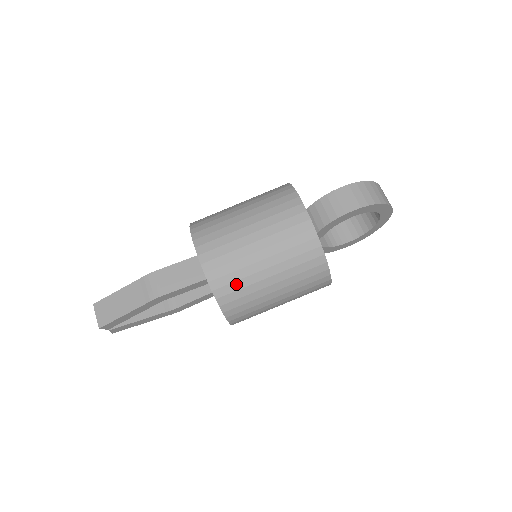
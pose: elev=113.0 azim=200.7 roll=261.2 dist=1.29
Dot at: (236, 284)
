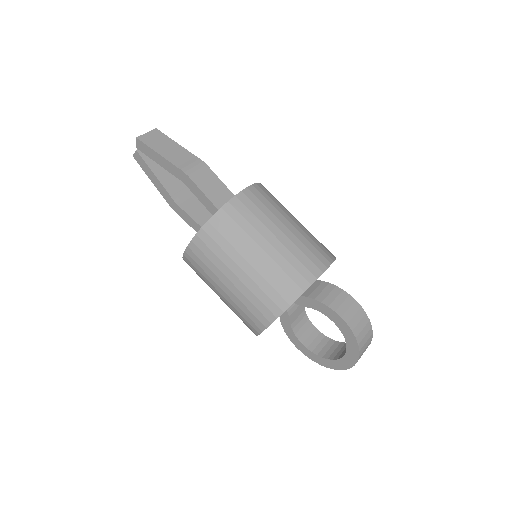
Dot at: (229, 234)
